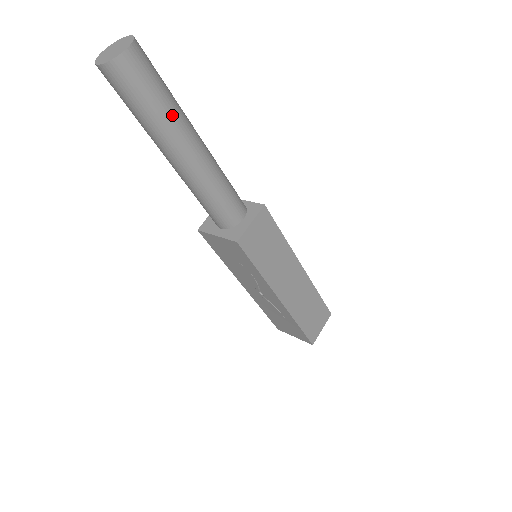
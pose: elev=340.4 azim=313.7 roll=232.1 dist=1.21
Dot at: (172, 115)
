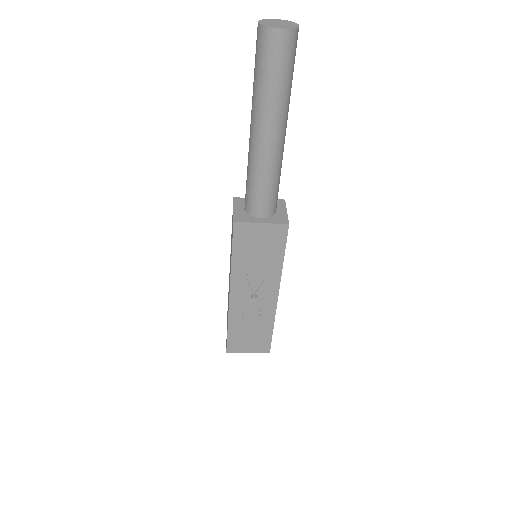
Dot at: (290, 94)
